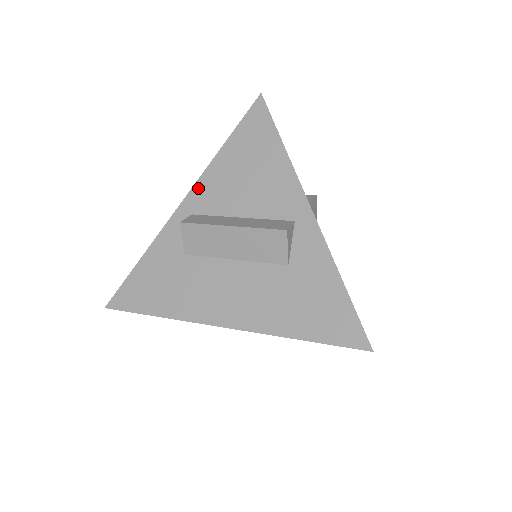
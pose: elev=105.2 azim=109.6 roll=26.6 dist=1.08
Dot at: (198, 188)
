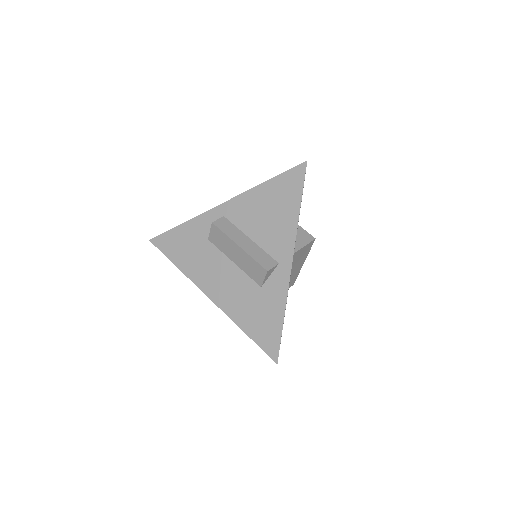
Dot at: (236, 201)
